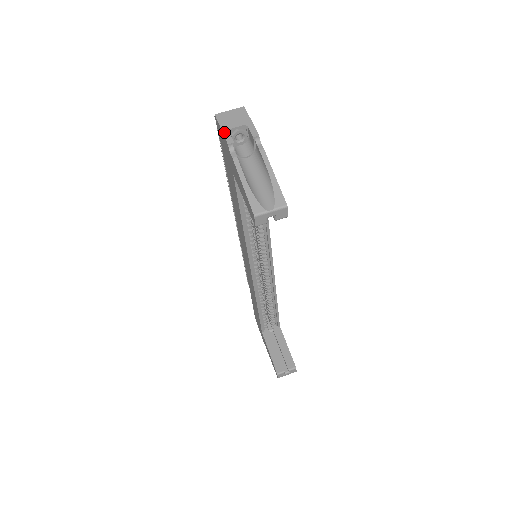
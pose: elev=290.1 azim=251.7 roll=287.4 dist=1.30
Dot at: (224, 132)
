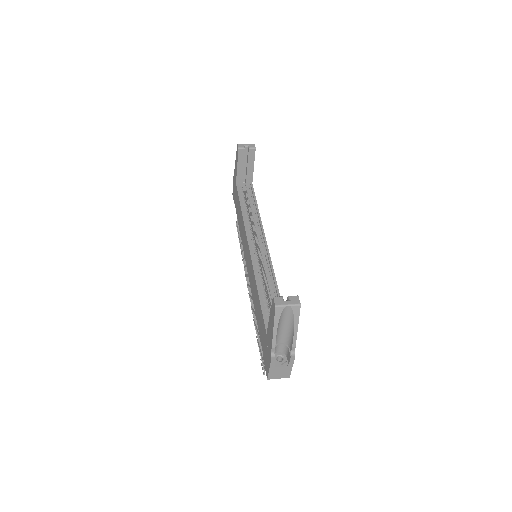
Dot at: occluded
